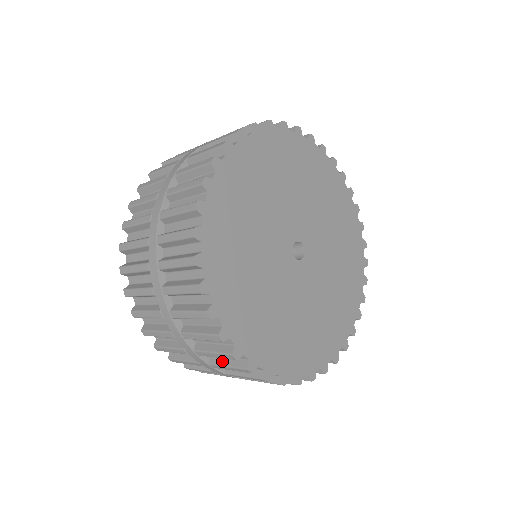
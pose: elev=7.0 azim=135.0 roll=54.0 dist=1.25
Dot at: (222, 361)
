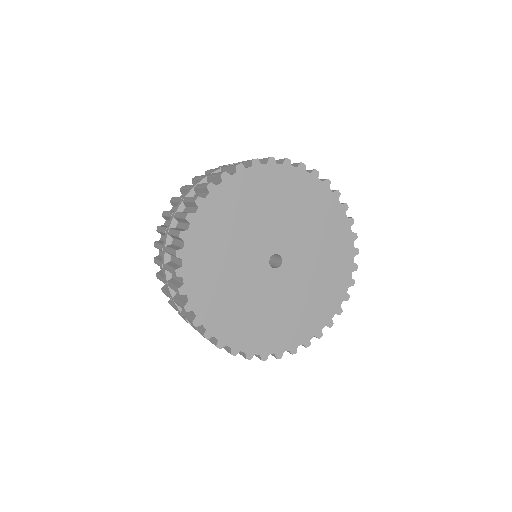
Dot at: (186, 312)
